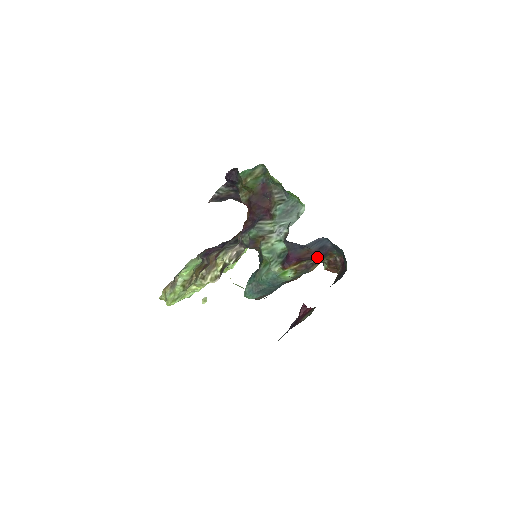
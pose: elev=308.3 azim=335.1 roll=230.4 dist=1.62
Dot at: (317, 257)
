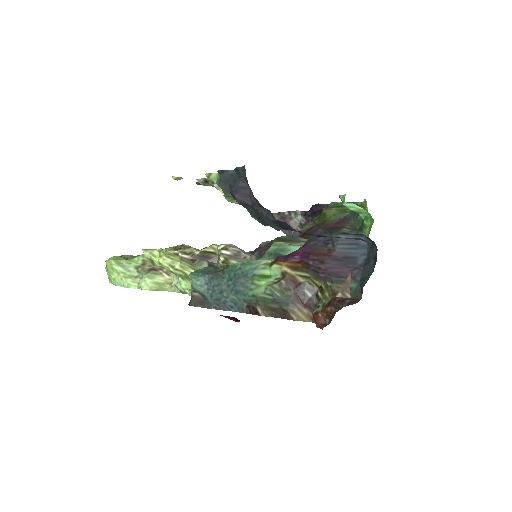
Dot at: (328, 272)
